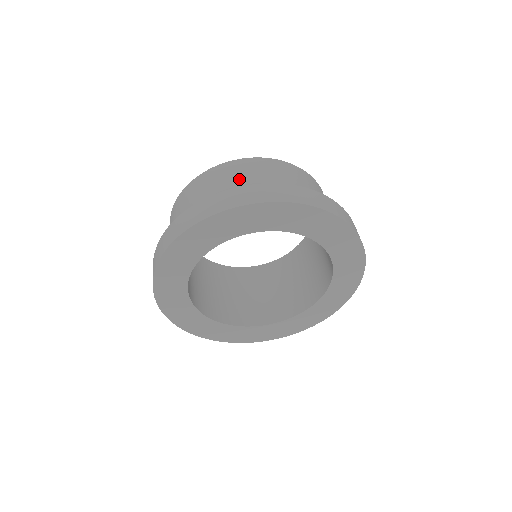
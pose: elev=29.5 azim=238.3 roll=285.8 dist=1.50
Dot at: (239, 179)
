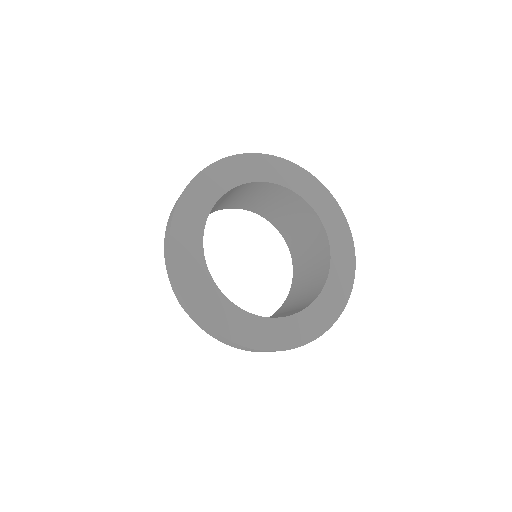
Dot at: occluded
